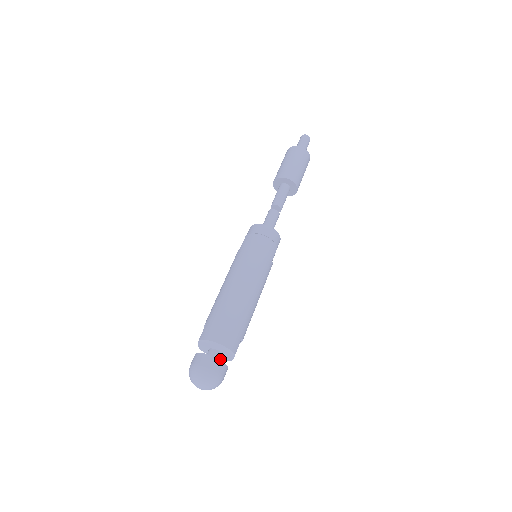
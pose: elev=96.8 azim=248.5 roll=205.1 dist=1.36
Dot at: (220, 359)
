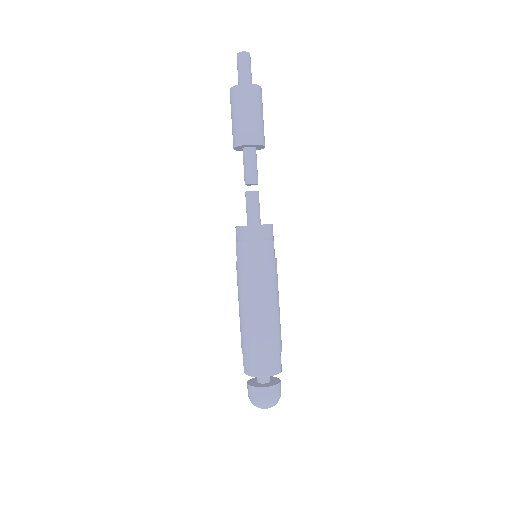
Dot at: occluded
